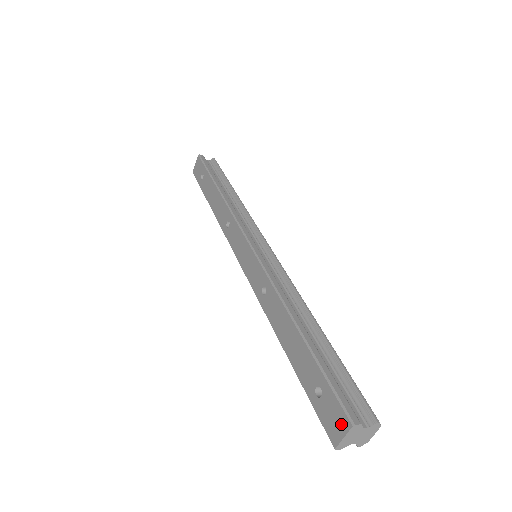
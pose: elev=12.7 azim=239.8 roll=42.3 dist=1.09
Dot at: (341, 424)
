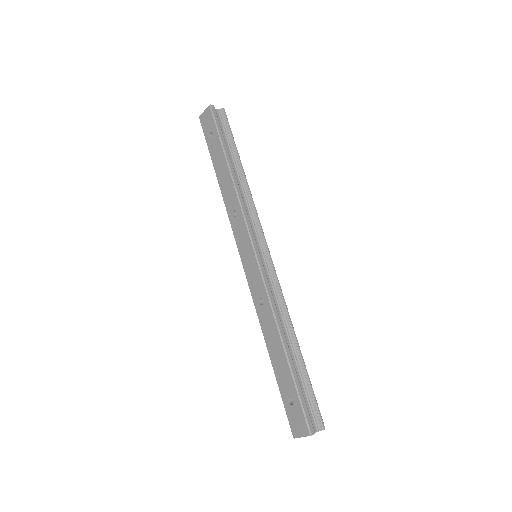
Dot at: (302, 430)
